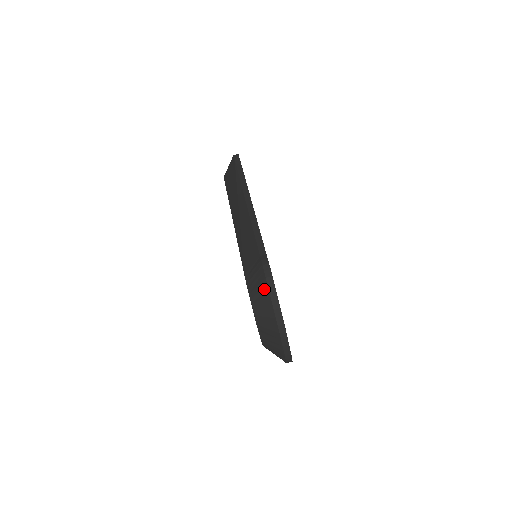
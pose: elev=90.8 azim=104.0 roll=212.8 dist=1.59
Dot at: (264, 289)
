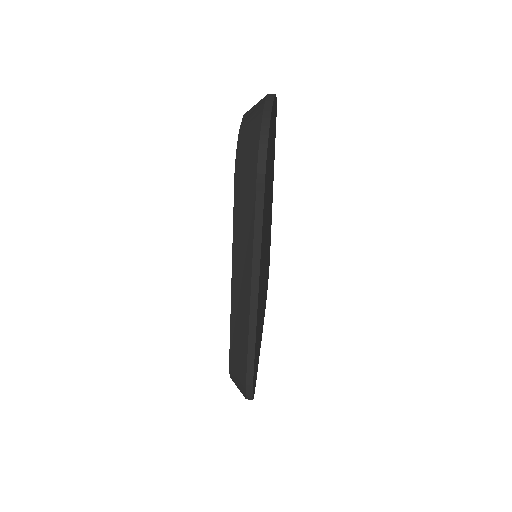
Dot at: occluded
